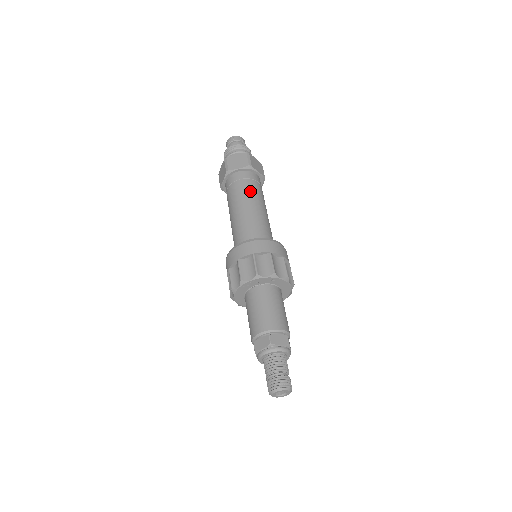
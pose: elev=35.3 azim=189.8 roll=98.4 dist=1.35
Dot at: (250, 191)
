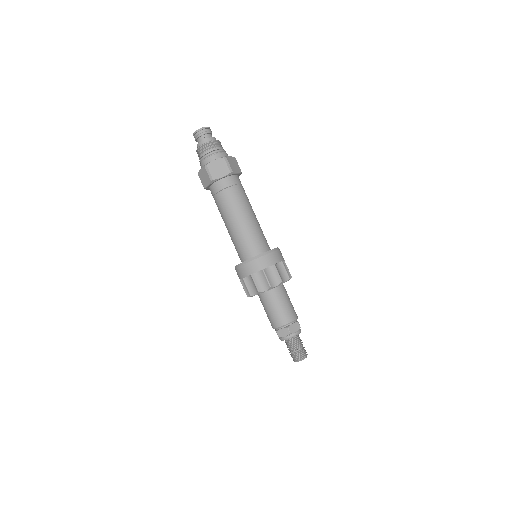
Dot at: (238, 200)
